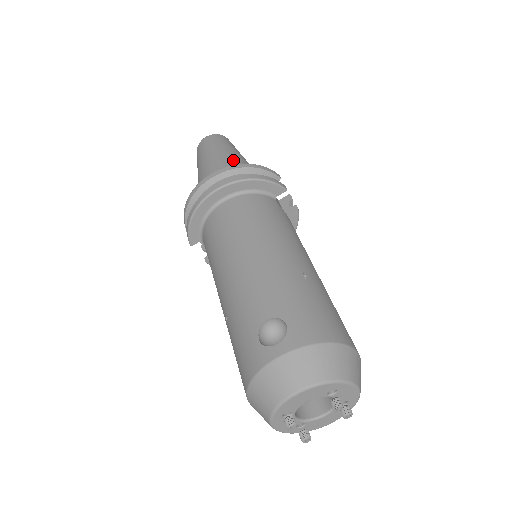
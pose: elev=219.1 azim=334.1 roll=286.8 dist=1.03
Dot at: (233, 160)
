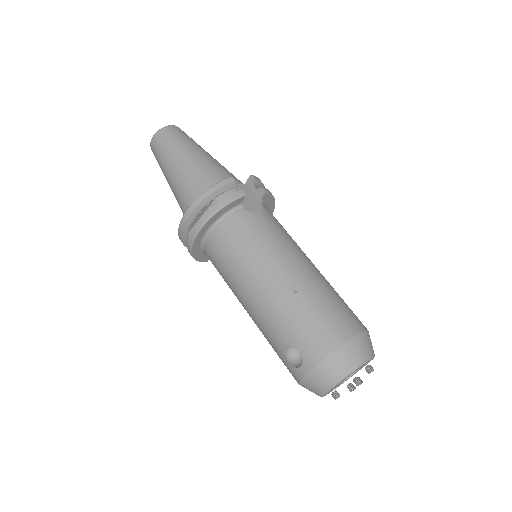
Dot at: (188, 174)
